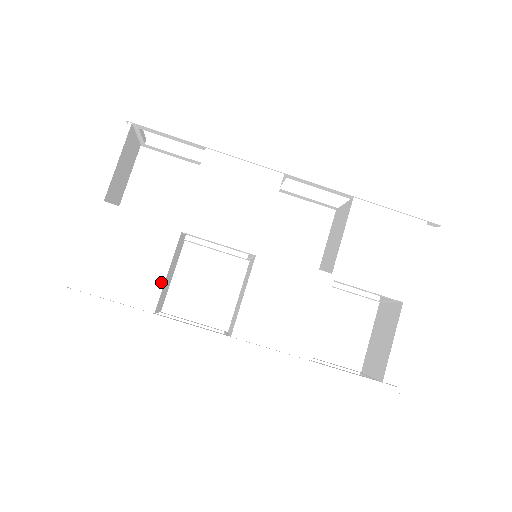
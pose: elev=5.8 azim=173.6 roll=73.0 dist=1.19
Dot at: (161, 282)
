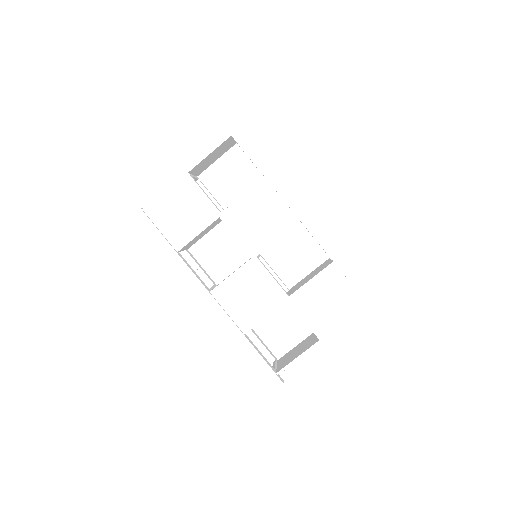
Dot at: (191, 238)
